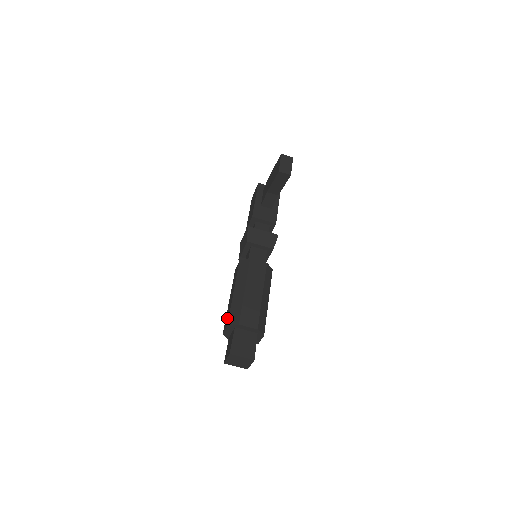
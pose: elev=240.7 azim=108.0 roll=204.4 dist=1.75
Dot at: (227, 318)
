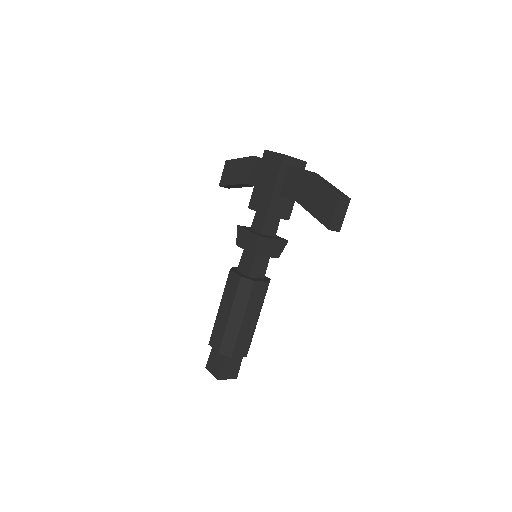
Dot at: (217, 339)
